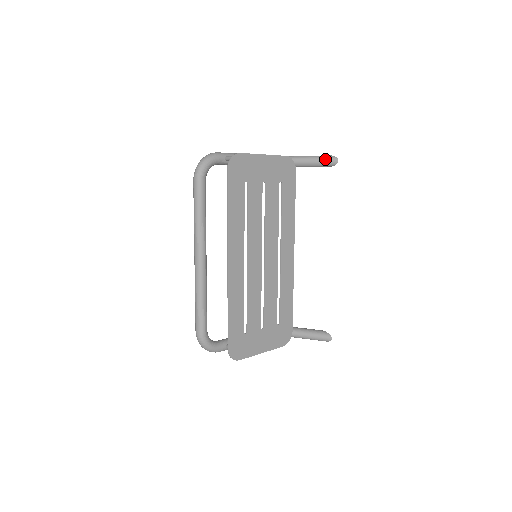
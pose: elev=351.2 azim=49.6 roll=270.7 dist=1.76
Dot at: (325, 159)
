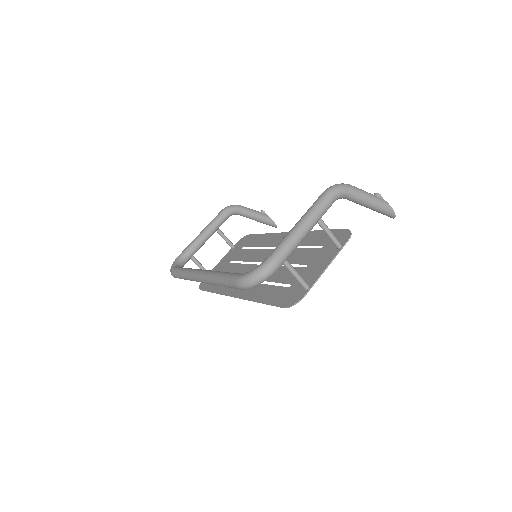
Dot at: (384, 213)
